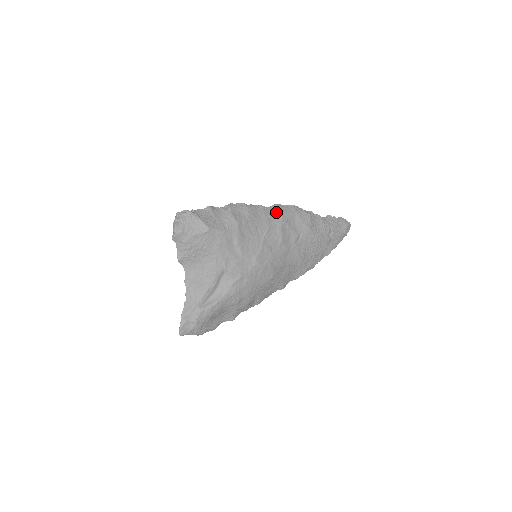
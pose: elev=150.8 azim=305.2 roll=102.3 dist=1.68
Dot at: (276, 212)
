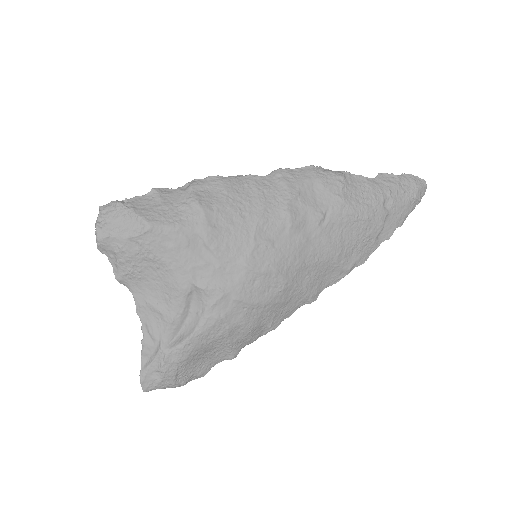
Dot at: (278, 182)
